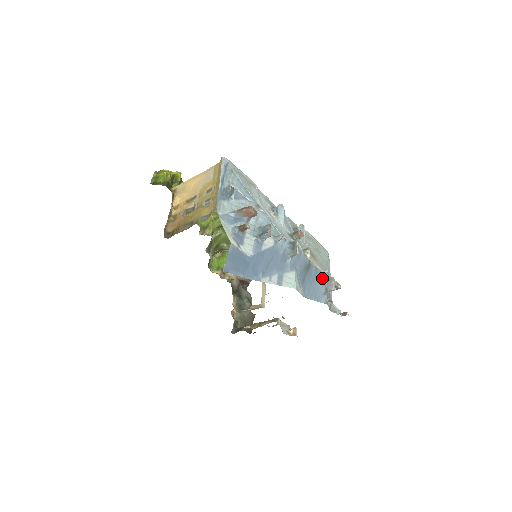
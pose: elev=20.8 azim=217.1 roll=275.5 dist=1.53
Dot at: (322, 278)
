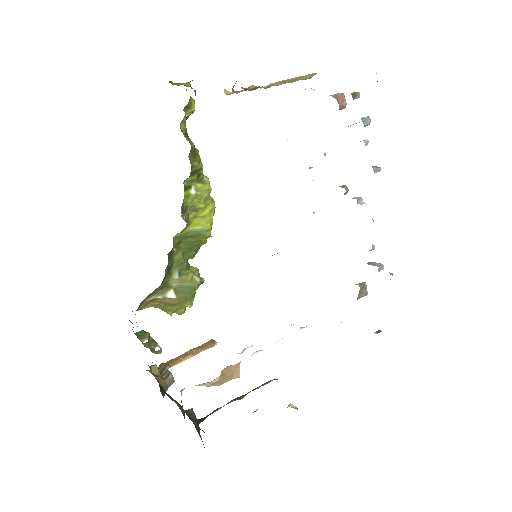
Dot at: occluded
